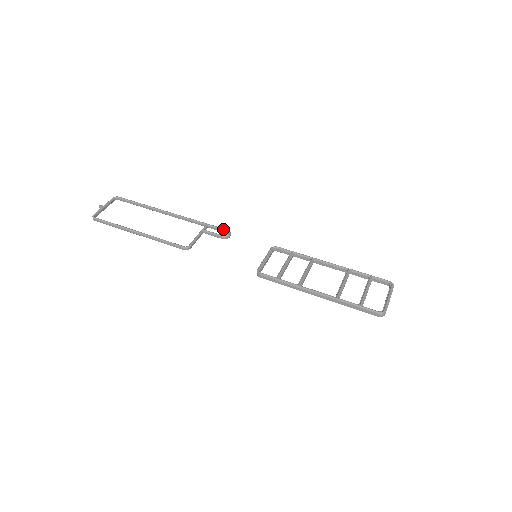
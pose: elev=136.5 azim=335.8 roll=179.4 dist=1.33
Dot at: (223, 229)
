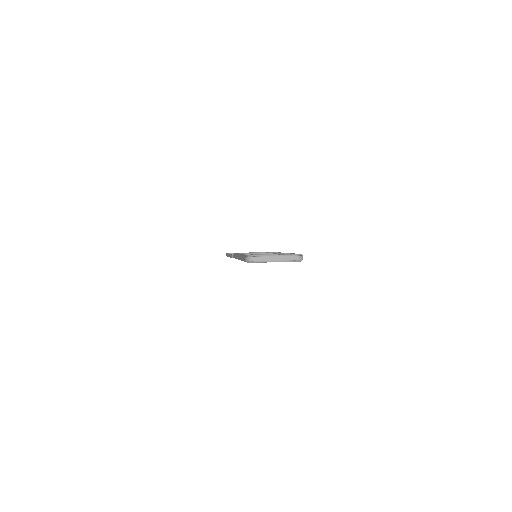
Dot at: occluded
